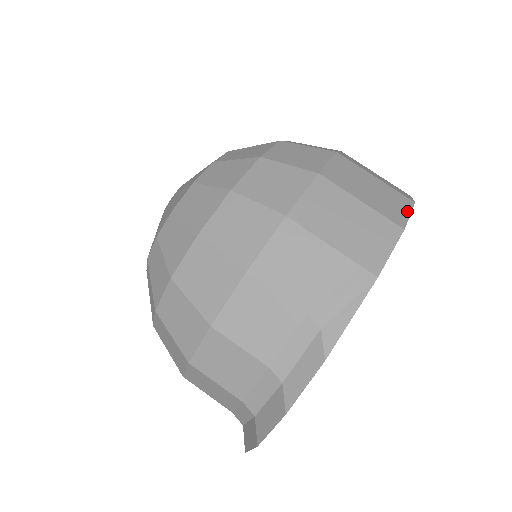
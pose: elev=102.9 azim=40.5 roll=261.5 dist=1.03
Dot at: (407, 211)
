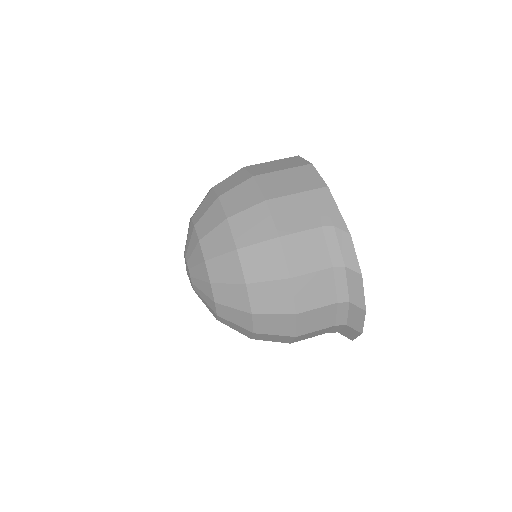
Dot at: (302, 159)
